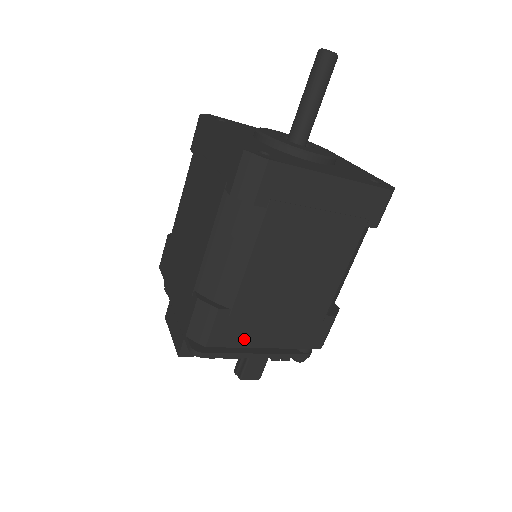
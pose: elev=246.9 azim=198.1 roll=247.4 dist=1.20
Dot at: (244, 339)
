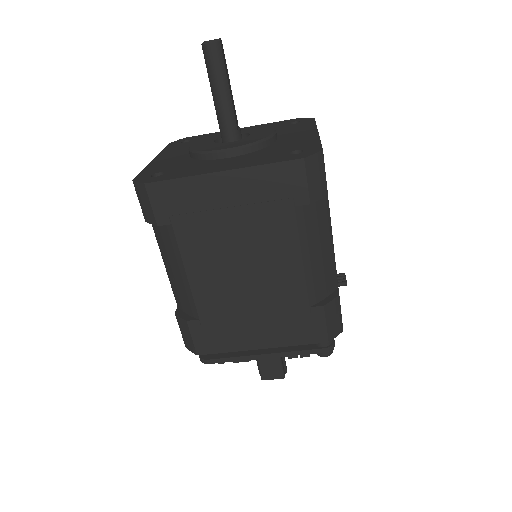
Dot at: (231, 344)
